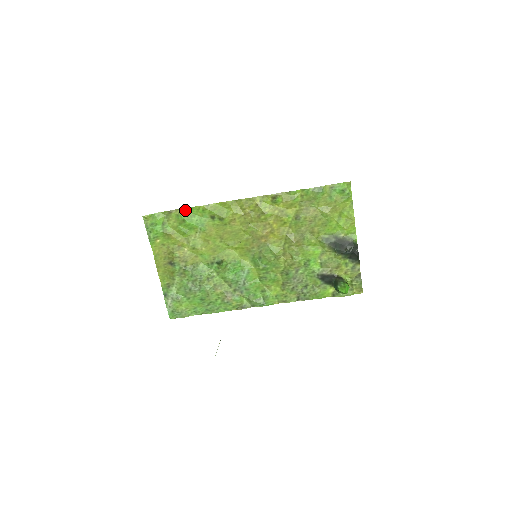
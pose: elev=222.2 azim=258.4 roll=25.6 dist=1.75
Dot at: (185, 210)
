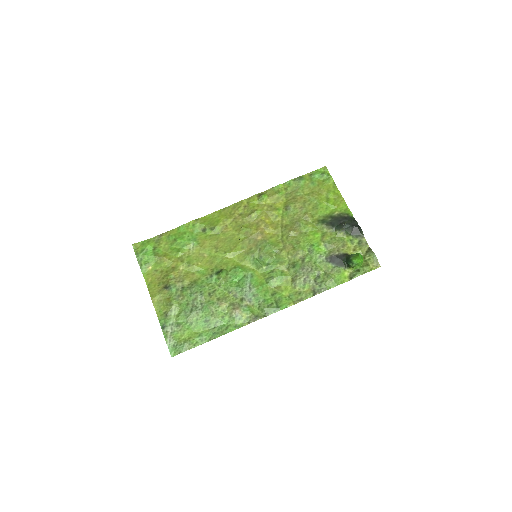
Dot at: (175, 230)
